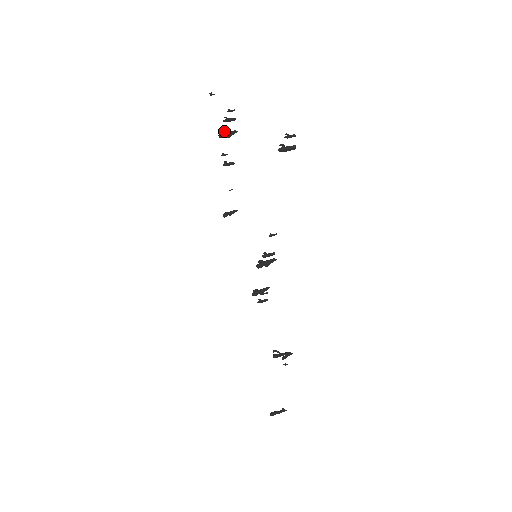
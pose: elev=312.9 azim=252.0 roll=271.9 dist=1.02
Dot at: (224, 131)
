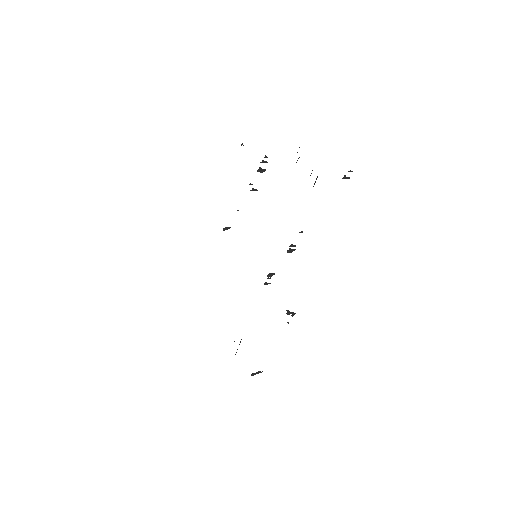
Dot at: (261, 168)
